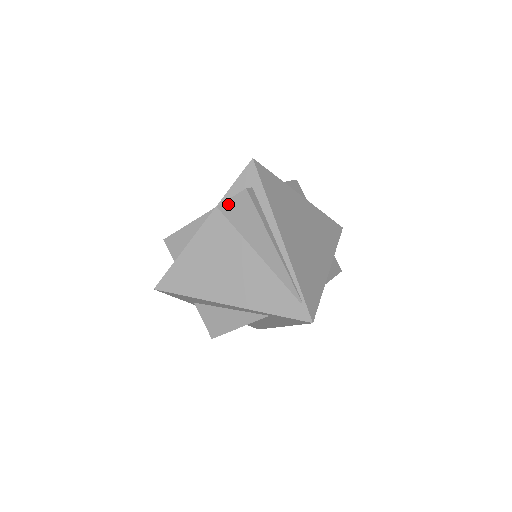
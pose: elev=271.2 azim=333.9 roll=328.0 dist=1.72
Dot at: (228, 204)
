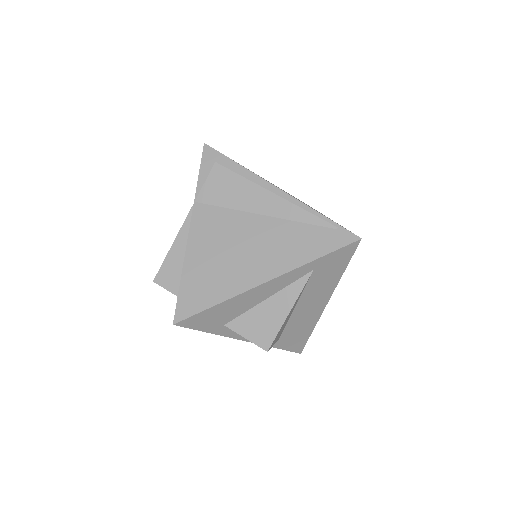
Dot at: (205, 190)
